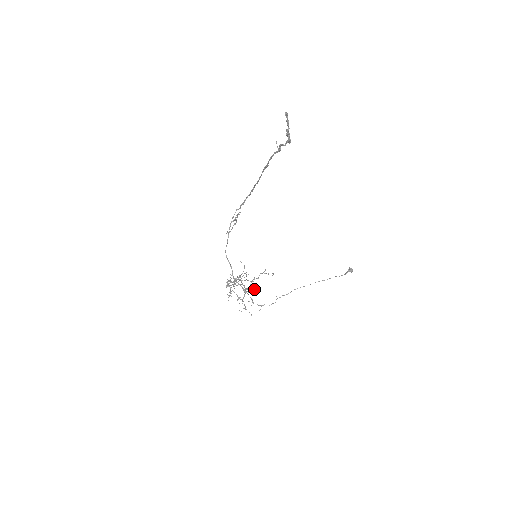
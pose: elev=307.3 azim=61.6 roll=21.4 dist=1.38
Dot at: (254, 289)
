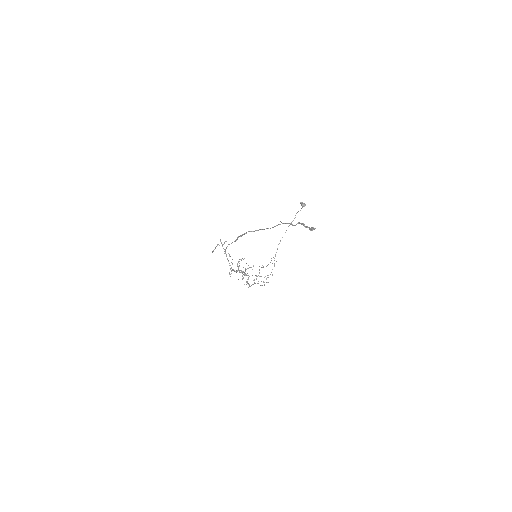
Dot at: occluded
